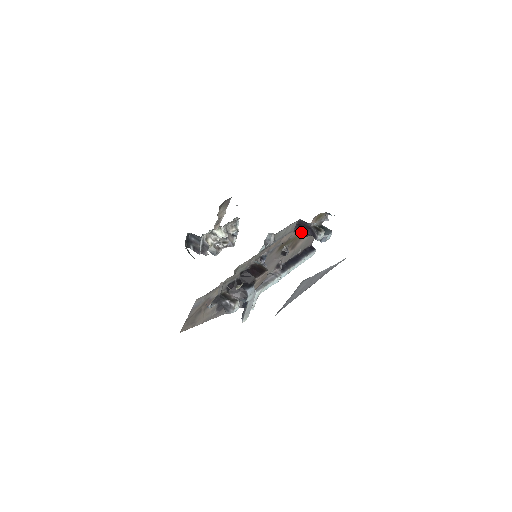
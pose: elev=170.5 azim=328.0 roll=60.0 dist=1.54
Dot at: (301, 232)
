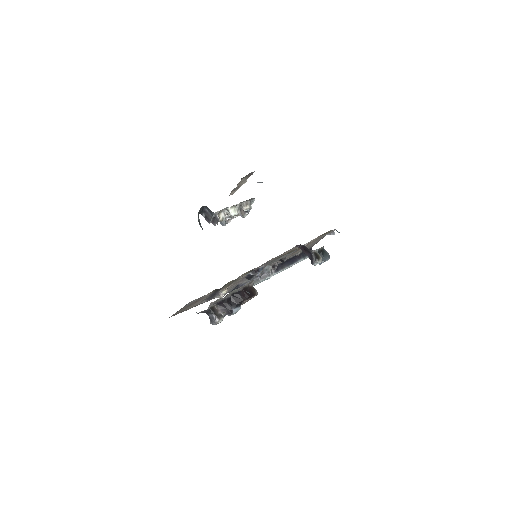
Dot at: occluded
